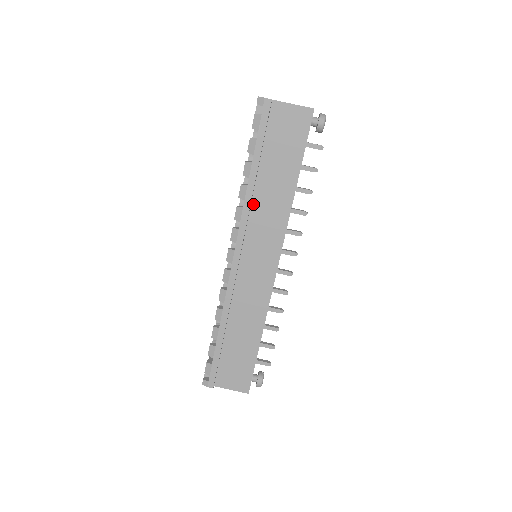
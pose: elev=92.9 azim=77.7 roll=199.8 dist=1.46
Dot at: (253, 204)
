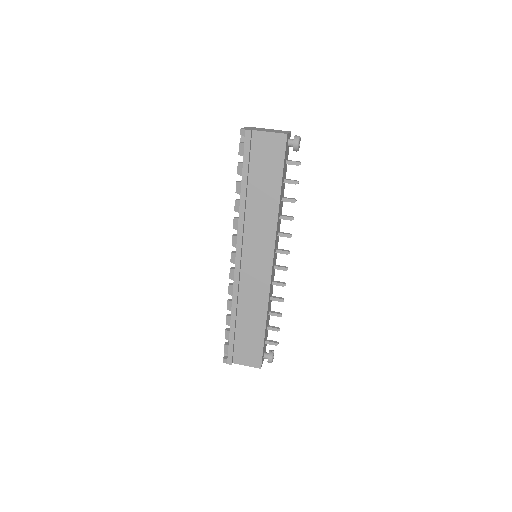
Dot at: (247, 215)
